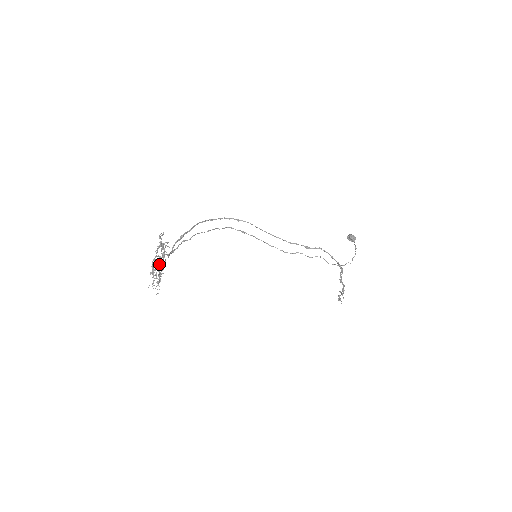
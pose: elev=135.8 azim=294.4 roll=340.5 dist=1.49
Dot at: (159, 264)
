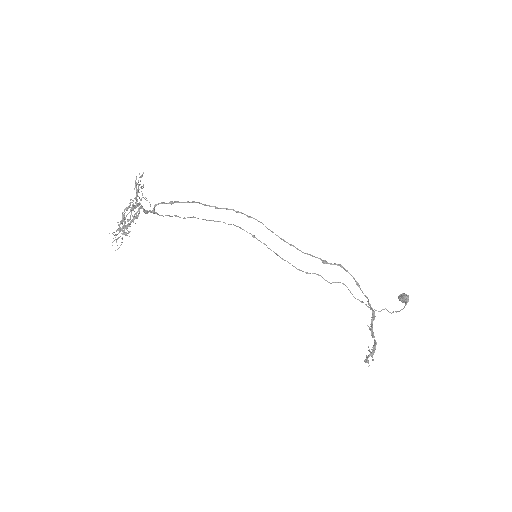
Dot at: occluded
